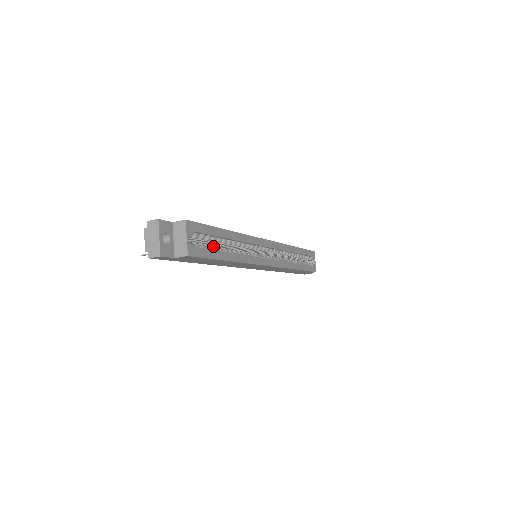
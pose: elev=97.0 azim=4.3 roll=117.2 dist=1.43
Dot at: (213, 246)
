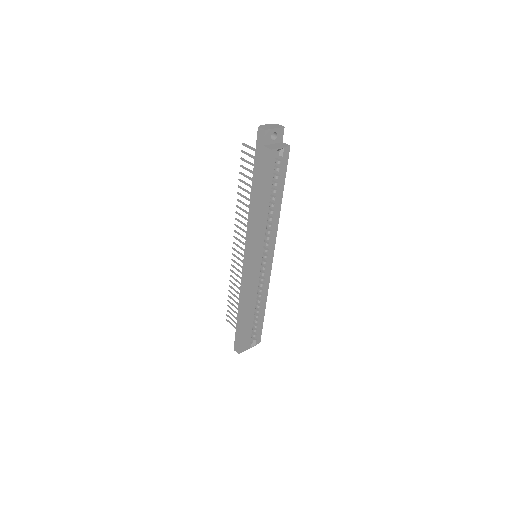
Dot at: (272, 183)
